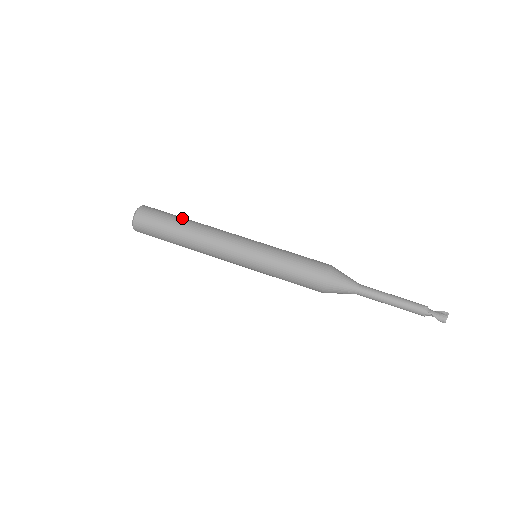
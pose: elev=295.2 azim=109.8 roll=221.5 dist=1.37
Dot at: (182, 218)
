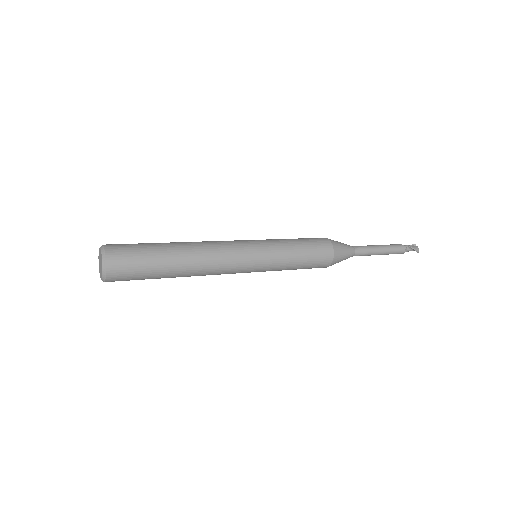
Dot at: occluded
